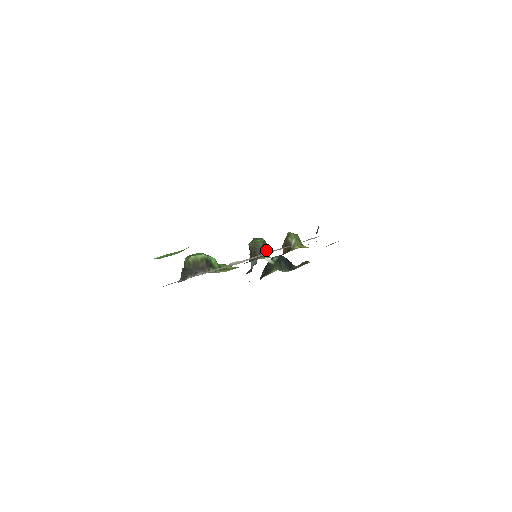
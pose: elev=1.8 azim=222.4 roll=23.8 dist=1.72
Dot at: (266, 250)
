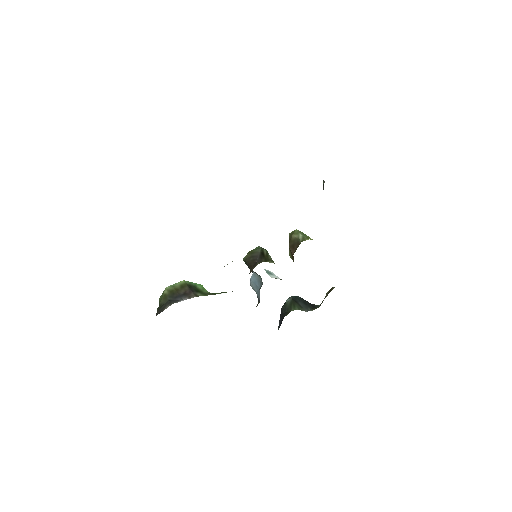
Dot at: (268, 257)
